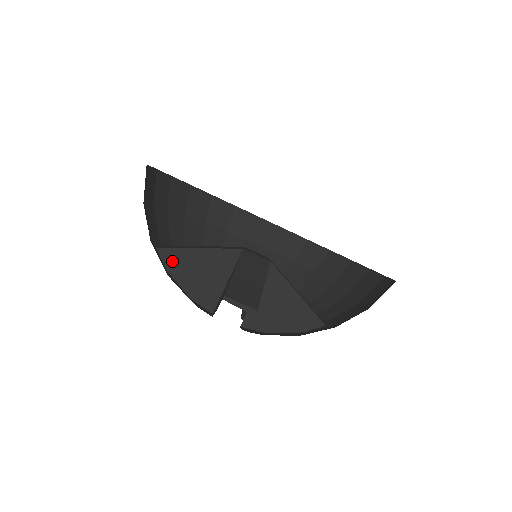
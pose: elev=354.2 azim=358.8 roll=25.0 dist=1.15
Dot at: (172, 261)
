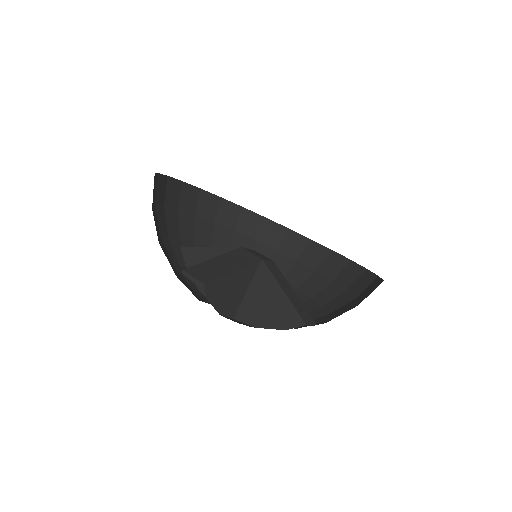
Dot at: (190, 257)
